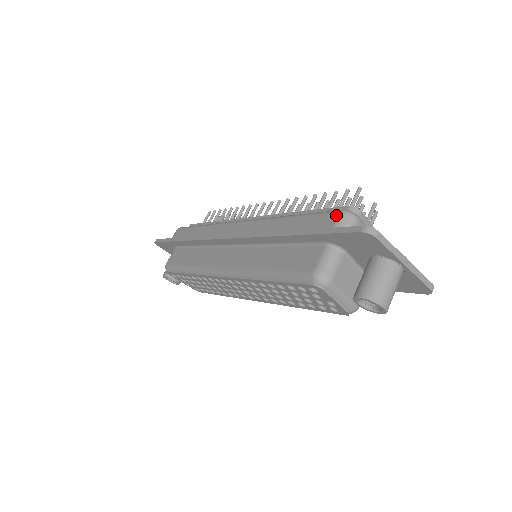
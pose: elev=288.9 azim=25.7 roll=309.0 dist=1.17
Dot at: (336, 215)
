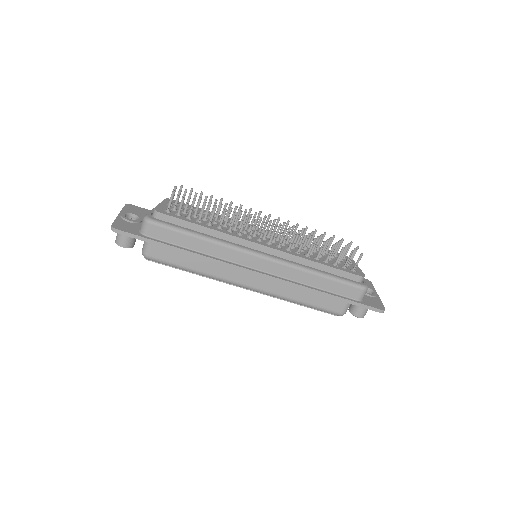
Dot at: (361, 292)
